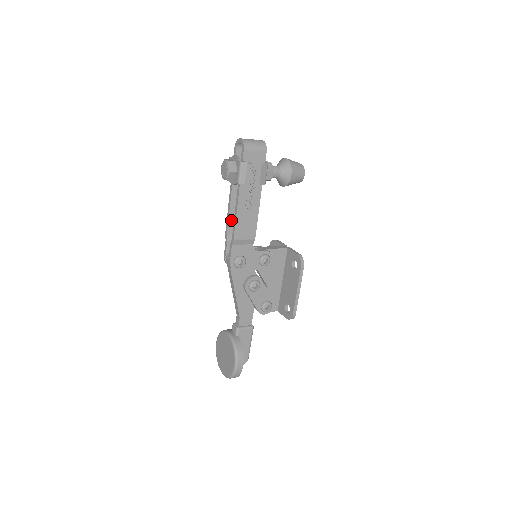
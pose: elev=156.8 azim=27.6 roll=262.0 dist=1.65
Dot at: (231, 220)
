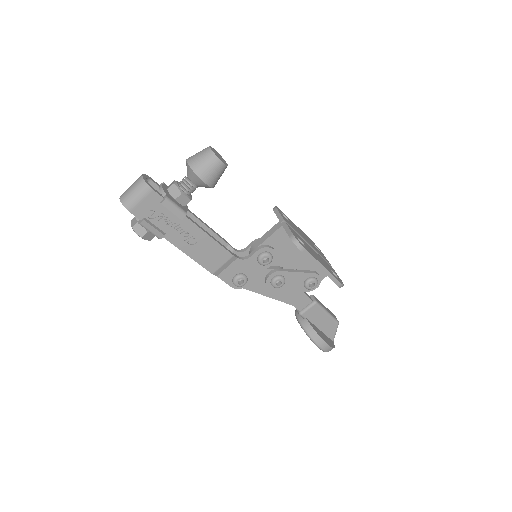
Dot at: occluded
